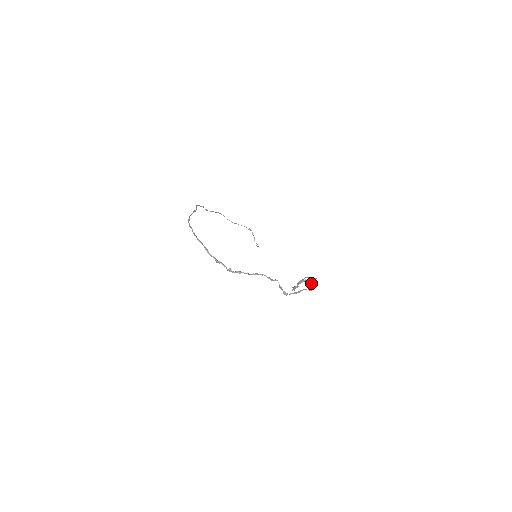
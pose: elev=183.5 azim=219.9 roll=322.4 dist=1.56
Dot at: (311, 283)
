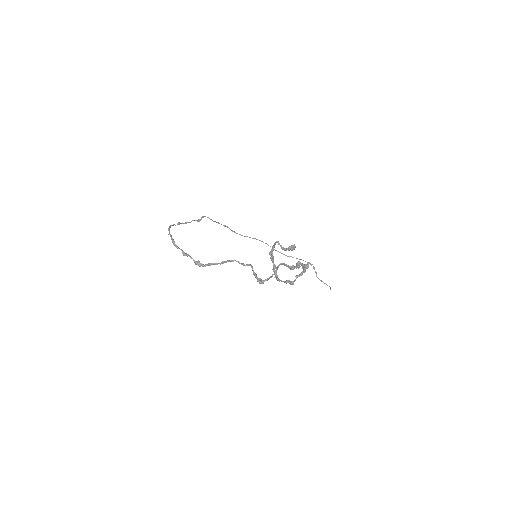
Dot at: (299, 263)
